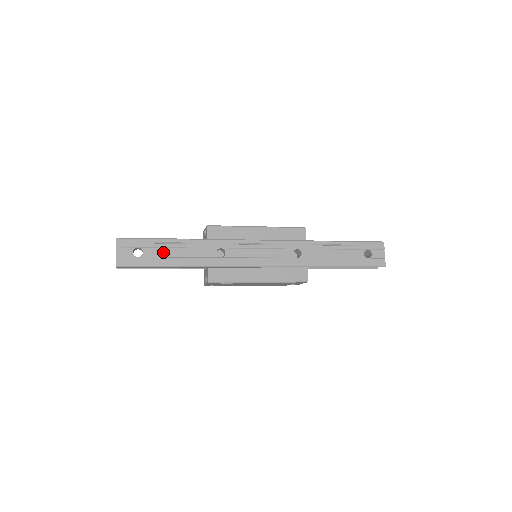
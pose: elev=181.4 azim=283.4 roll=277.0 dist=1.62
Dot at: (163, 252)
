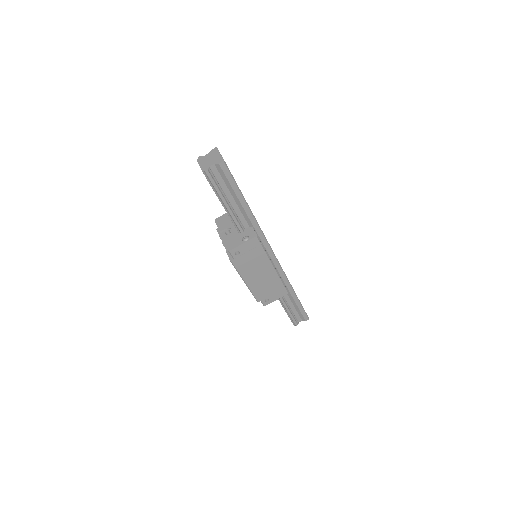
Dot at: occluded
